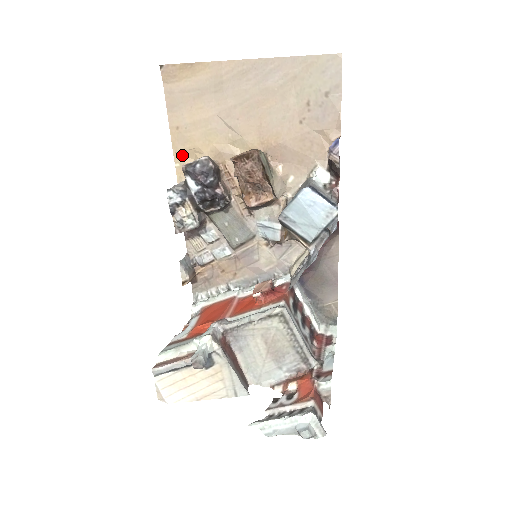
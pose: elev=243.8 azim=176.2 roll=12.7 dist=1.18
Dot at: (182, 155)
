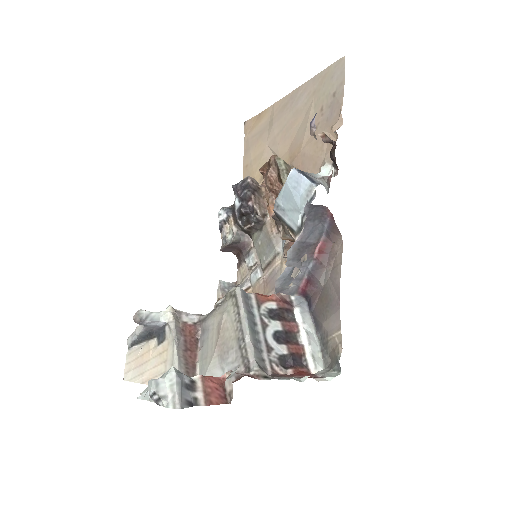
Dot at: occluded
